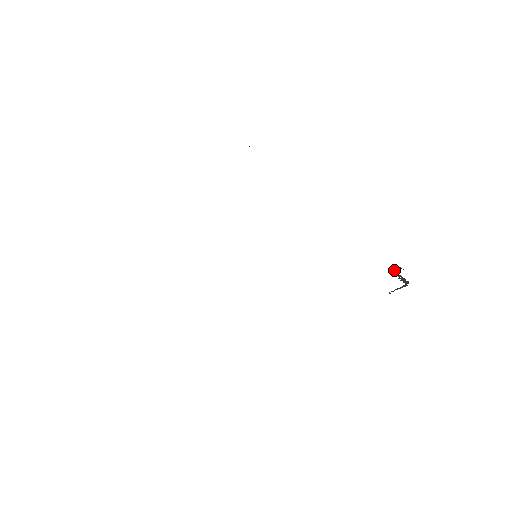
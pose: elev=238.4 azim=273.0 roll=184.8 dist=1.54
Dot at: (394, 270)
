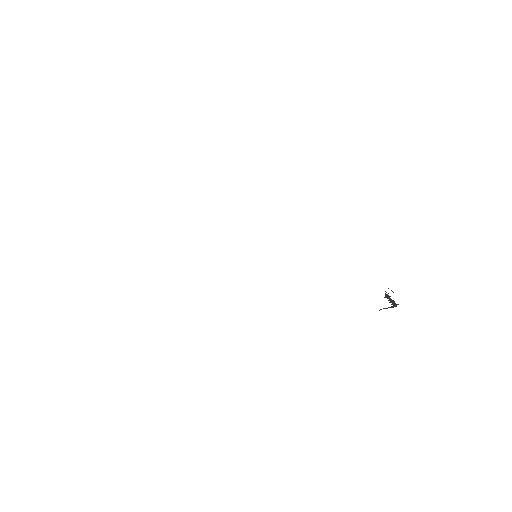
Dot at: (386, 292)
